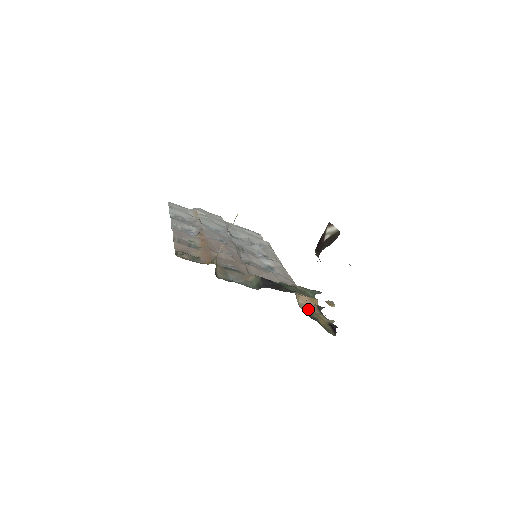
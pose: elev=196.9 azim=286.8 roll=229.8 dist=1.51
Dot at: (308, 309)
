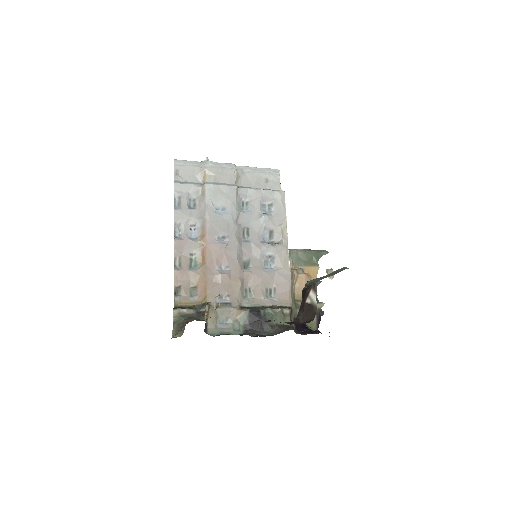
Dot at: occluded
